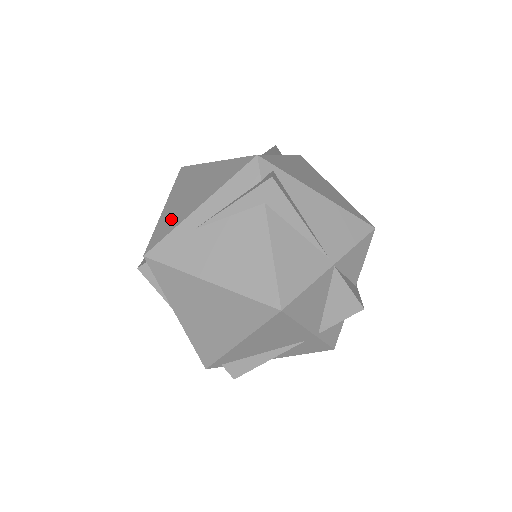
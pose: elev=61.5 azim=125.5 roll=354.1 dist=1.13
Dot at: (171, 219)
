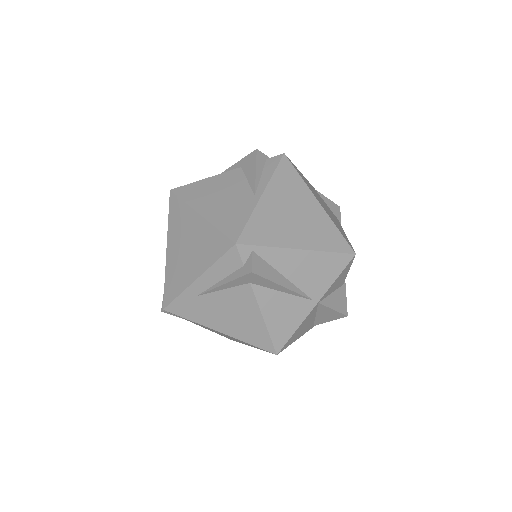
Dot at: (176, 277)
